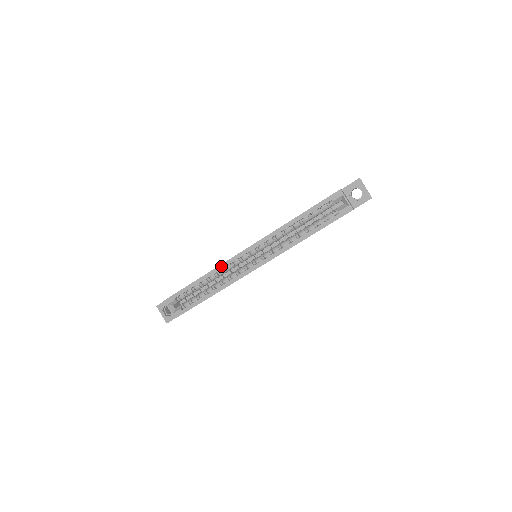
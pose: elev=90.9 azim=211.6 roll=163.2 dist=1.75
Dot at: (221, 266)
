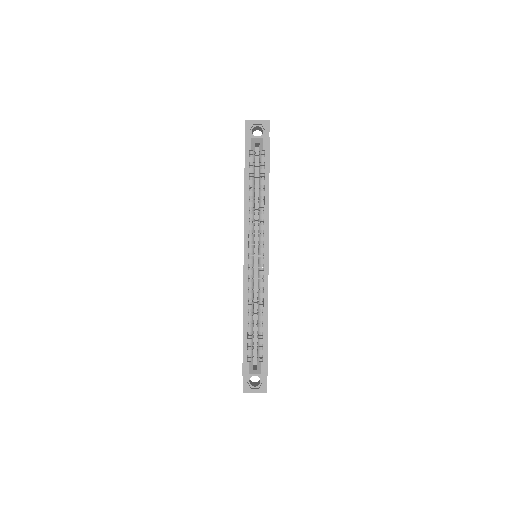
Dot at: (245, 291)
